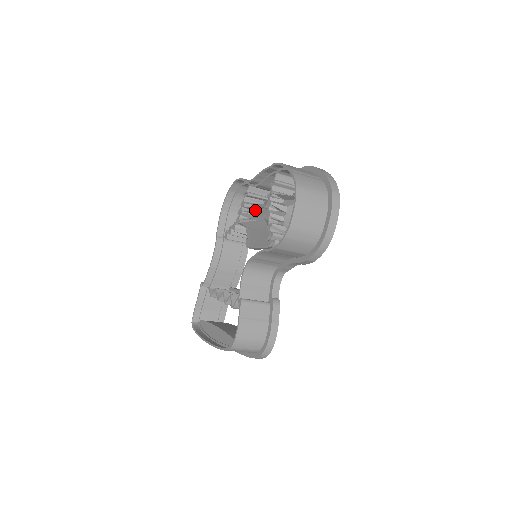
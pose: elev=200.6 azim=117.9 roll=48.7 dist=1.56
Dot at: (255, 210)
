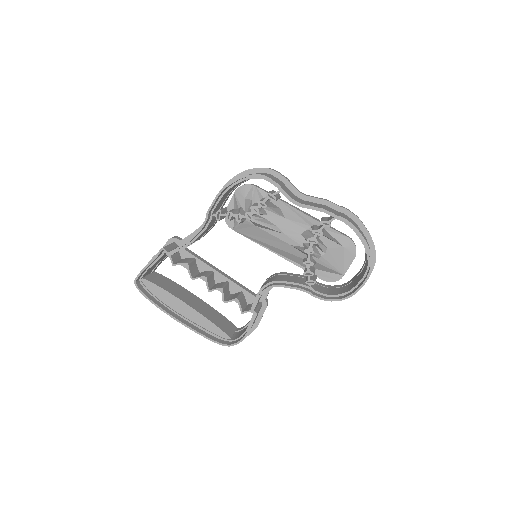
Dot at: occluded
